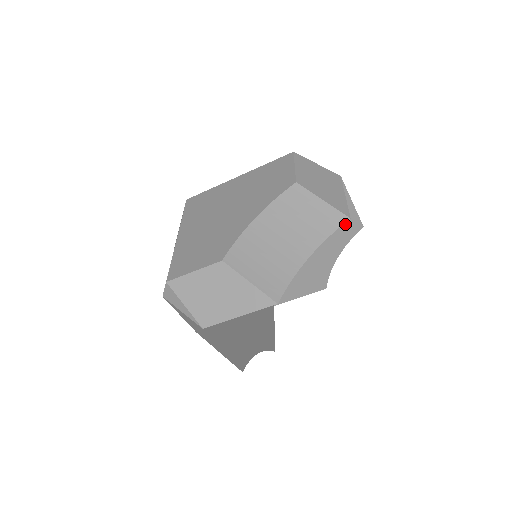
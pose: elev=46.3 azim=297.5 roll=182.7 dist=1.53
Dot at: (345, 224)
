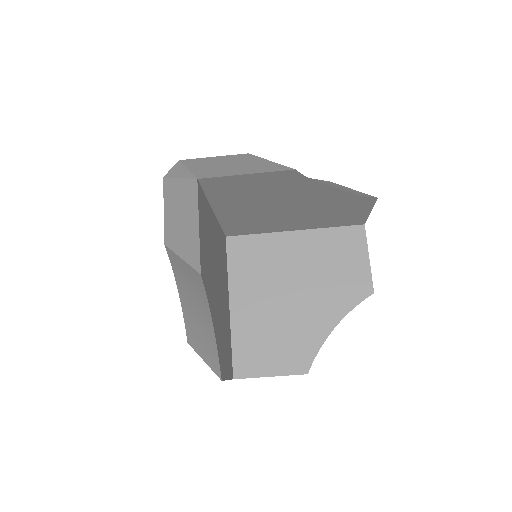
Dot at: (355, 282)
